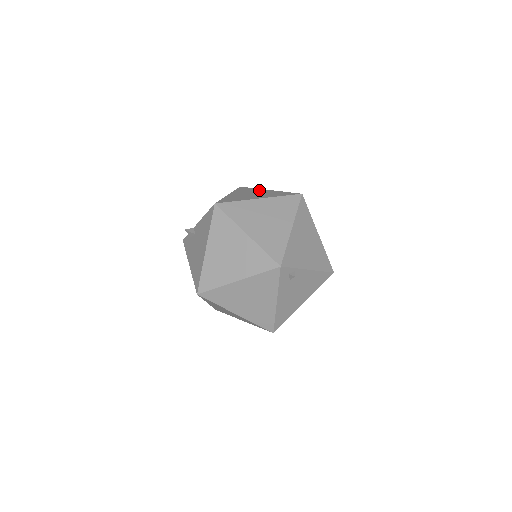
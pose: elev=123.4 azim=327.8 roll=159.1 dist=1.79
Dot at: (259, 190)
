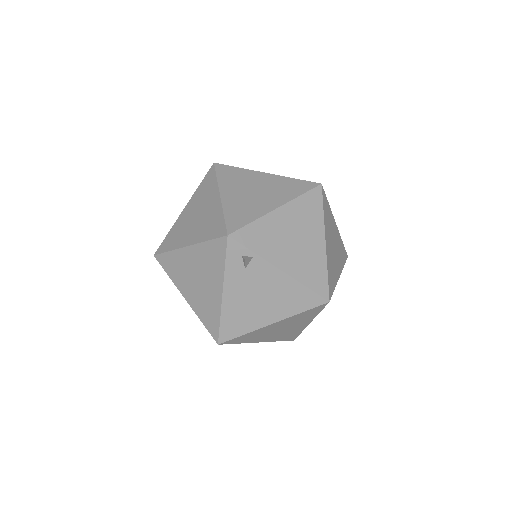
Dot at: occluded
